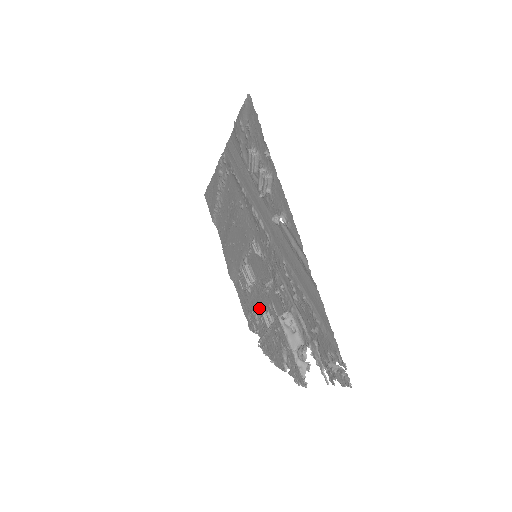
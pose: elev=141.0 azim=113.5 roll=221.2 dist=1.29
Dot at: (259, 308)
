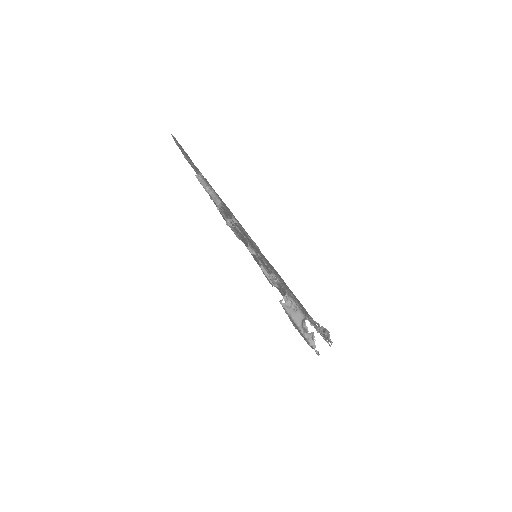
Dot at: occluded
